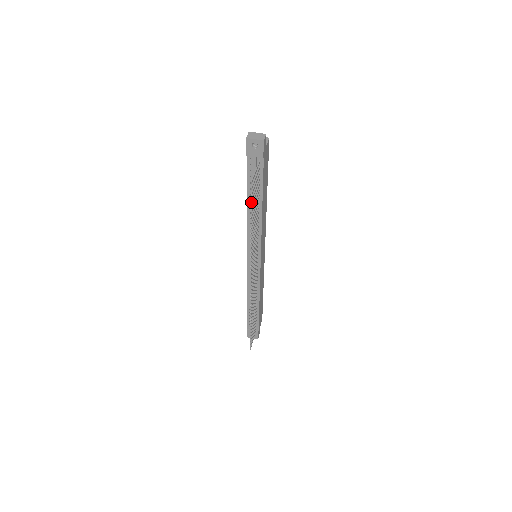
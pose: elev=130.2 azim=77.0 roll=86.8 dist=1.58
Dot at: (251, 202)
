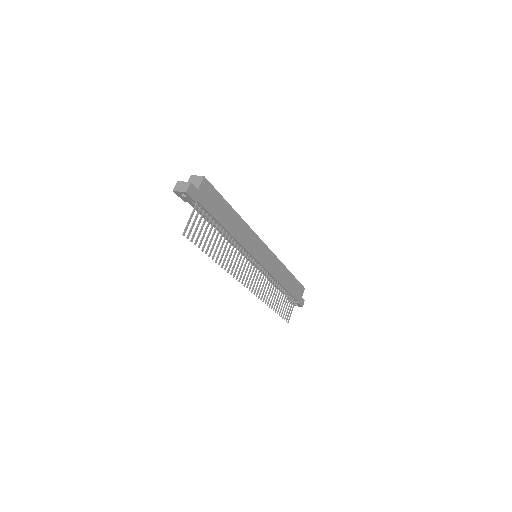
Dot at: occluded
